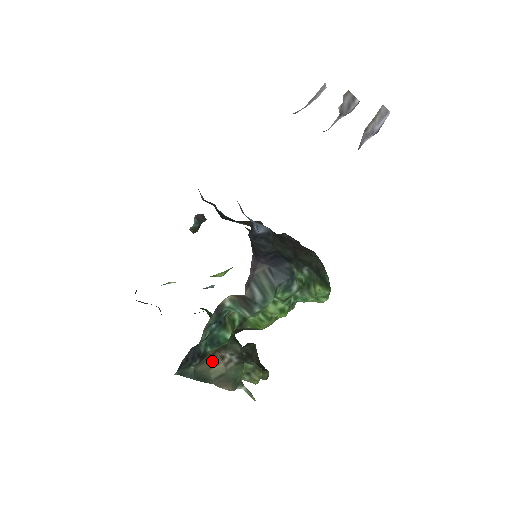
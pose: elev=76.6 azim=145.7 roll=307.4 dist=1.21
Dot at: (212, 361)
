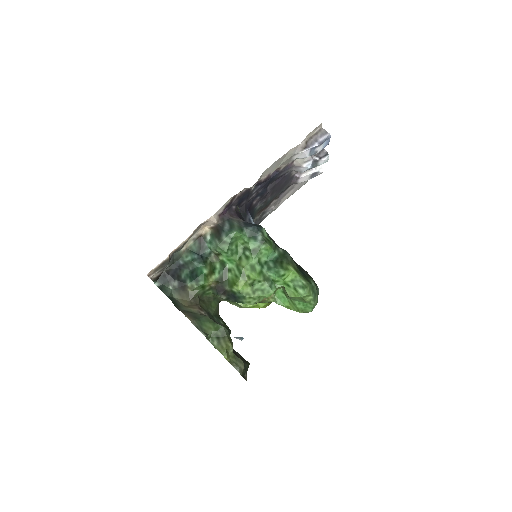
Dot at: (191, 305)
